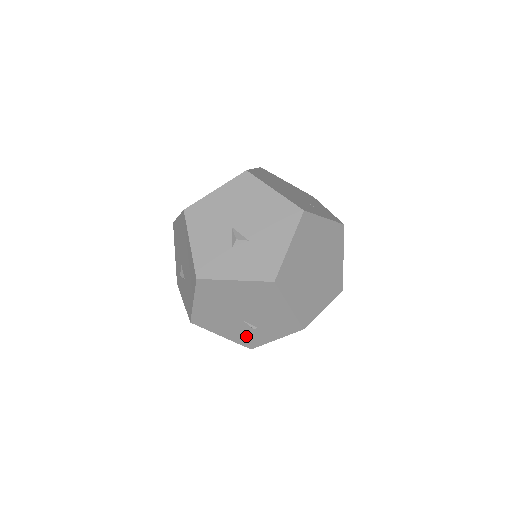
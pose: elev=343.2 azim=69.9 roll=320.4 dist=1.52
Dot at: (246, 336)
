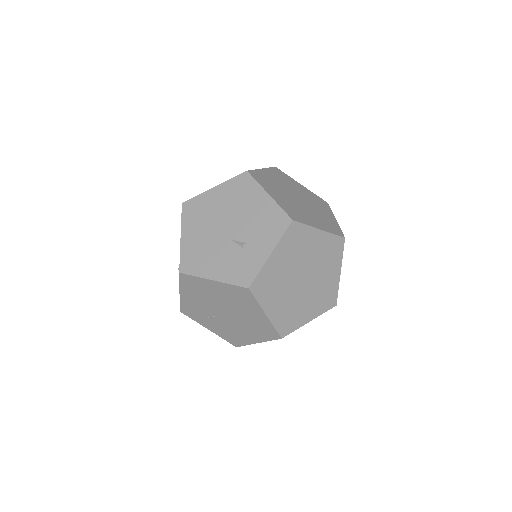
Dot at: (238, 265)
